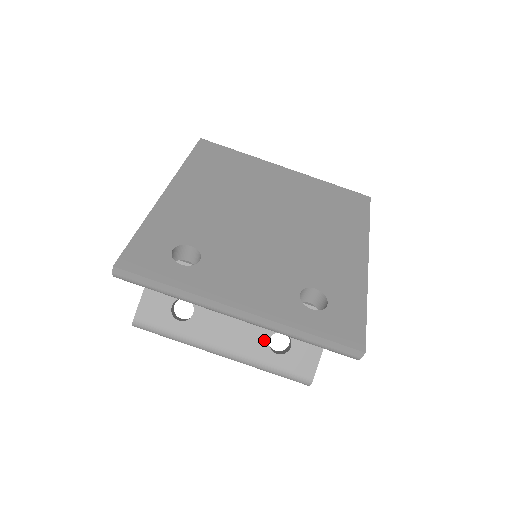
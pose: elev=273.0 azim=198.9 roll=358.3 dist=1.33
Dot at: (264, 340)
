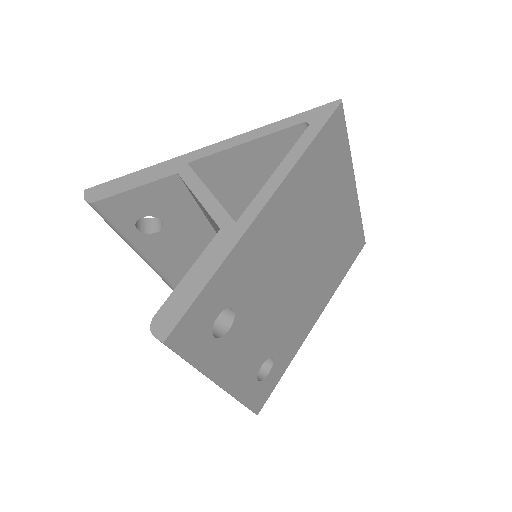
Dot at: occluded
